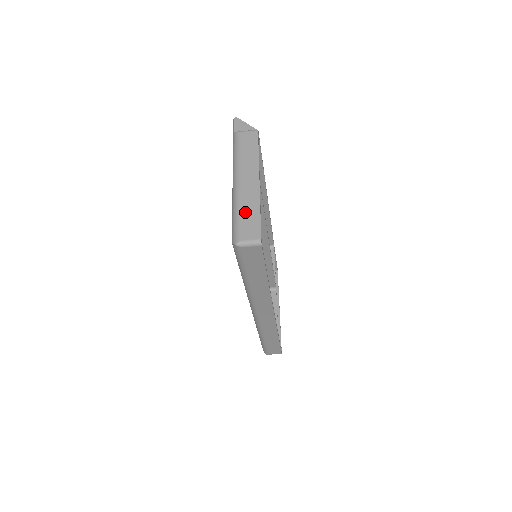
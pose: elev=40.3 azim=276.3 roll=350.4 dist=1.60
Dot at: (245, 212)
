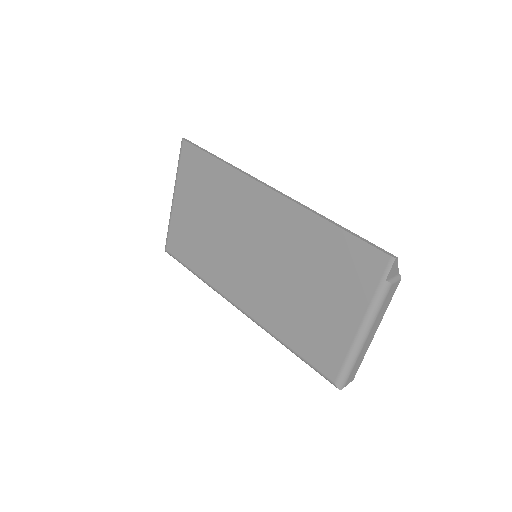
Dot at: (357, 365)
